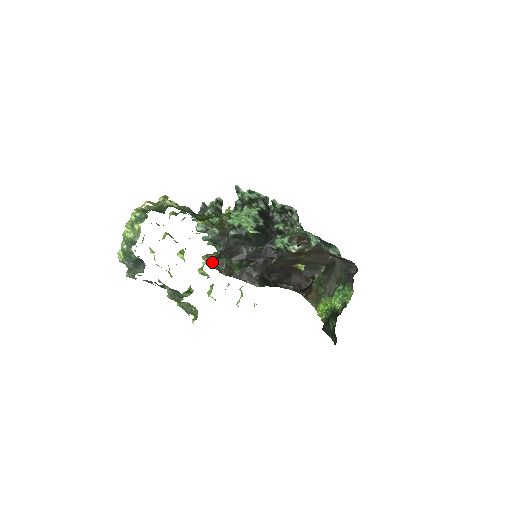
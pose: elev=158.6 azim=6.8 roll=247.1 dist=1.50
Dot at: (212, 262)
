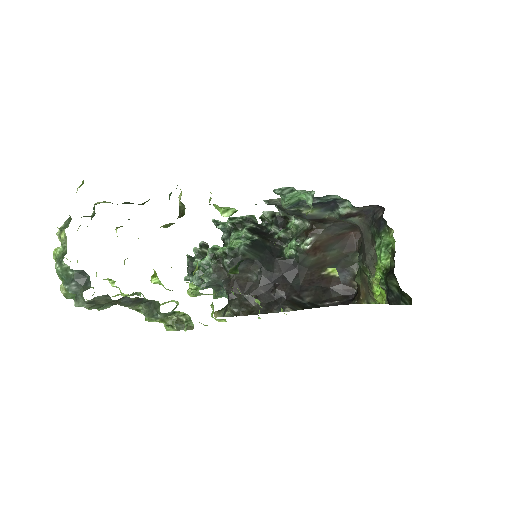
Dot at: (225, 312)
